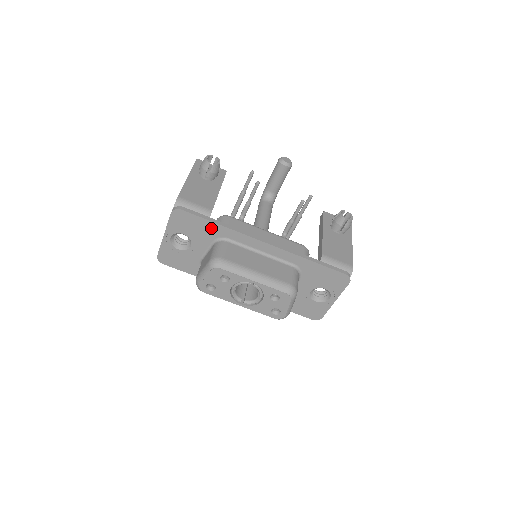
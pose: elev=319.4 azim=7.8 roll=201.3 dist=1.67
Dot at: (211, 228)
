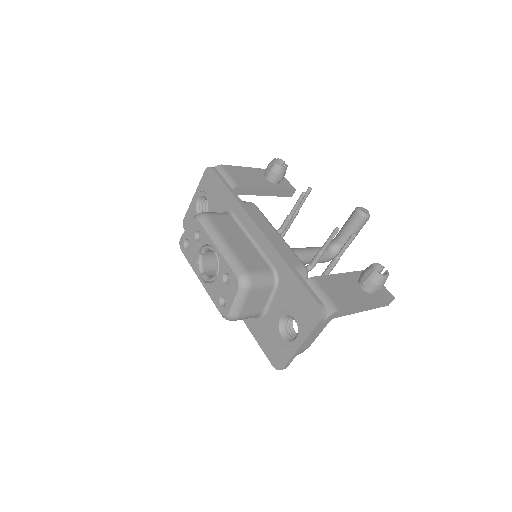
Dot at: (225, 196)
